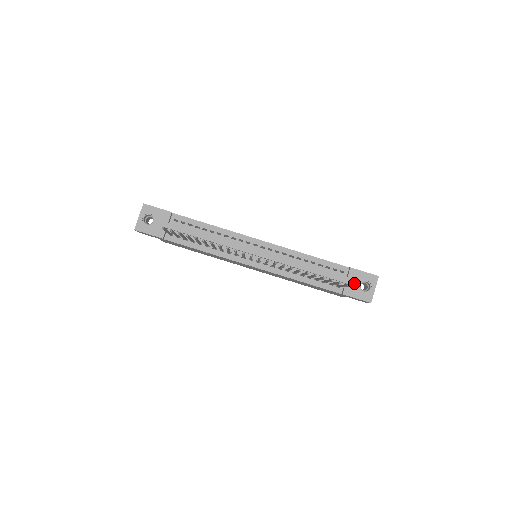
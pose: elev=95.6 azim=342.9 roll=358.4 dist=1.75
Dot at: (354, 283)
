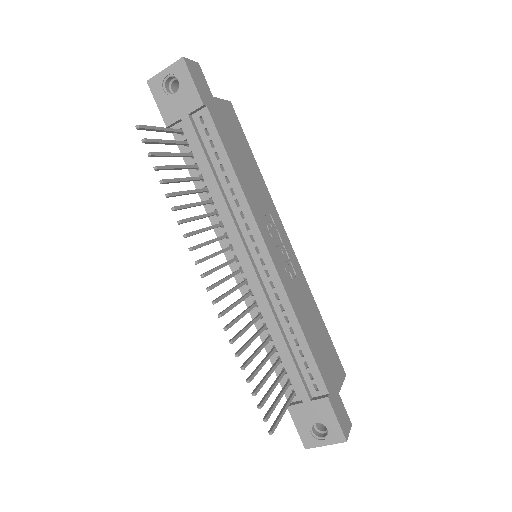
Dot at: (312, 413)
